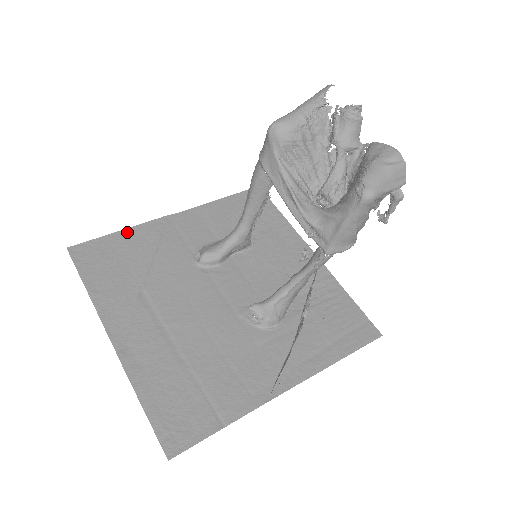
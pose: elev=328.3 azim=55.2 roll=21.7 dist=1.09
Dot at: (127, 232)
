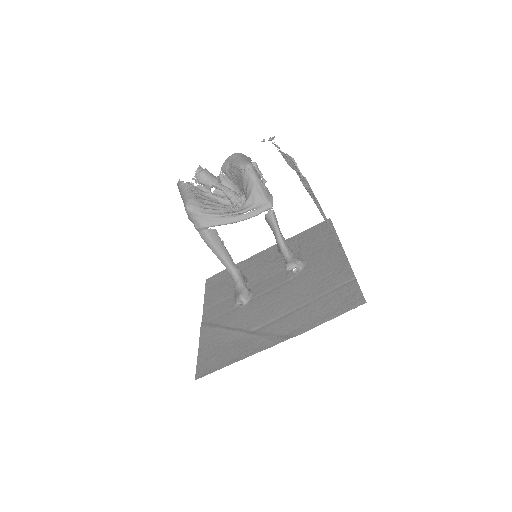
Dot at: (201, 346)
